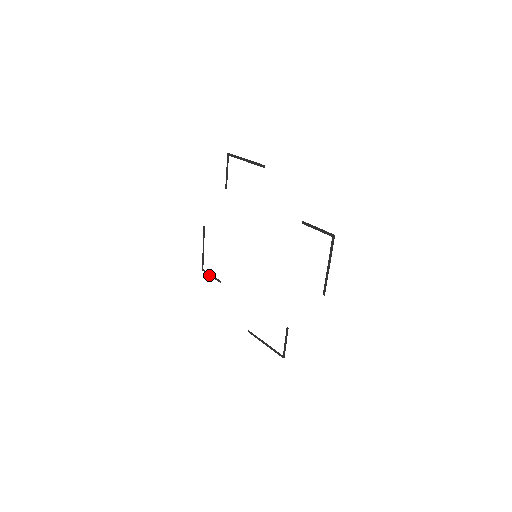
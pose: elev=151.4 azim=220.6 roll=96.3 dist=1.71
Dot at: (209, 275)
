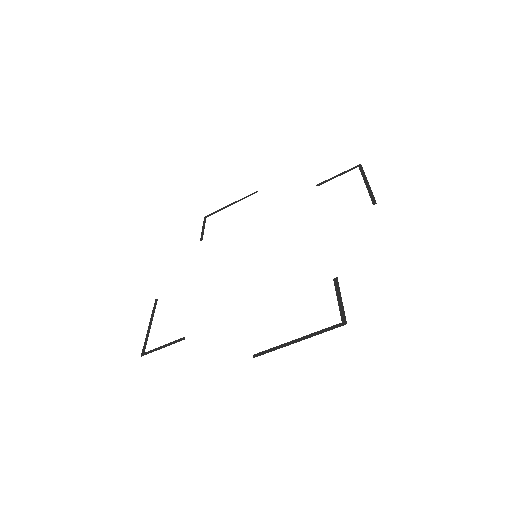
Dot at: (203, 226)
